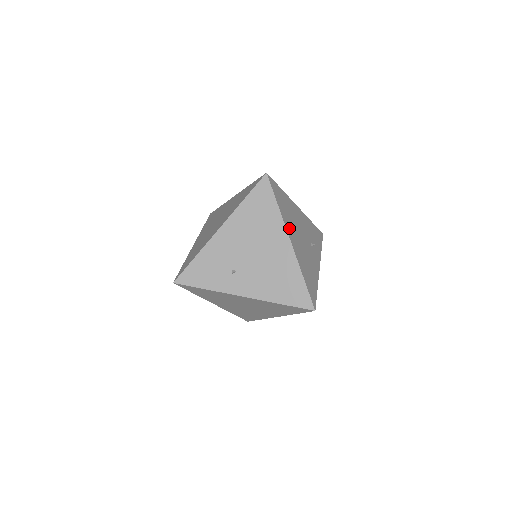
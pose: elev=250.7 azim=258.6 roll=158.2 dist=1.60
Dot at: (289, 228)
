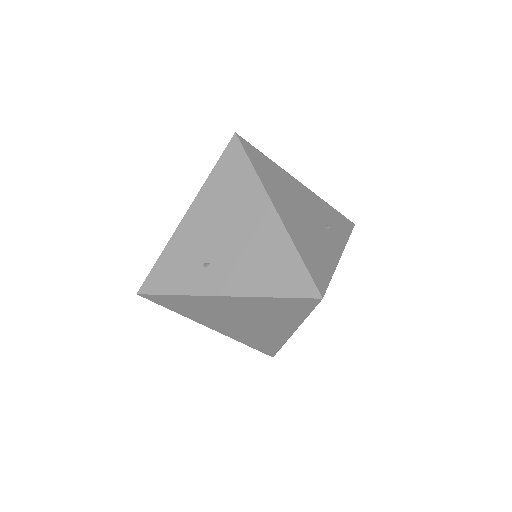
Dot at: (275, 195)
